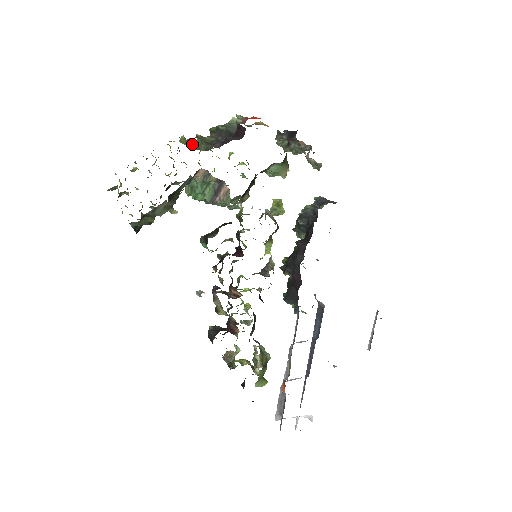
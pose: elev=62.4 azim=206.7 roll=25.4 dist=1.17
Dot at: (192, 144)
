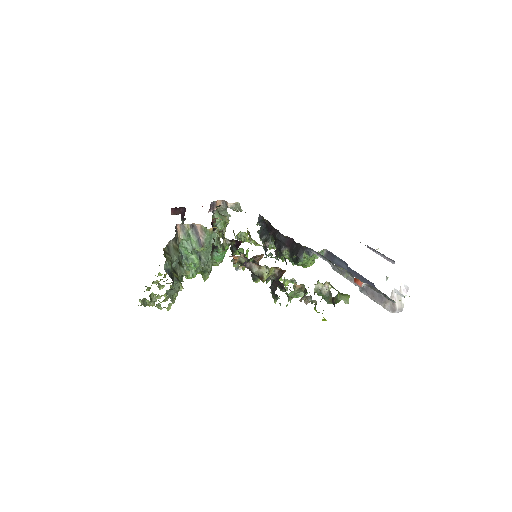
Dot at: occluded
